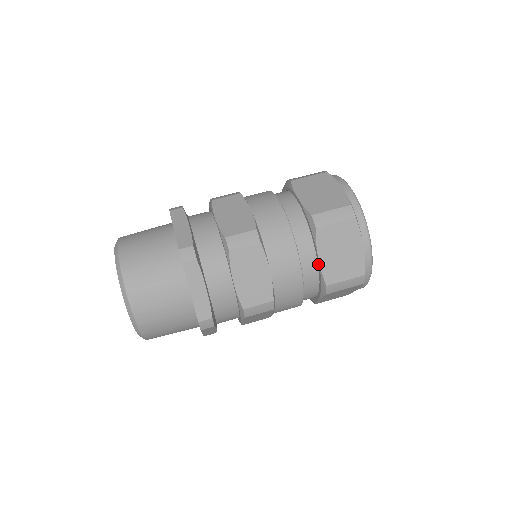
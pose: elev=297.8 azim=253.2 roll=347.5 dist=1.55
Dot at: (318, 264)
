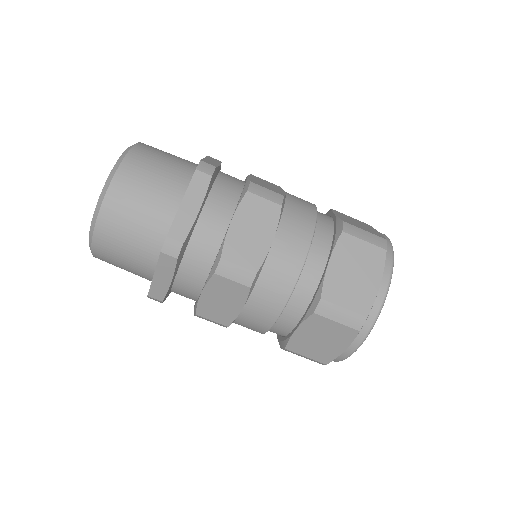
Dot at: (292, 331)
